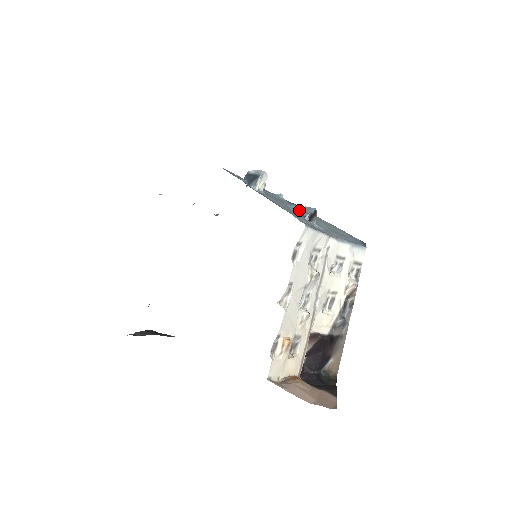
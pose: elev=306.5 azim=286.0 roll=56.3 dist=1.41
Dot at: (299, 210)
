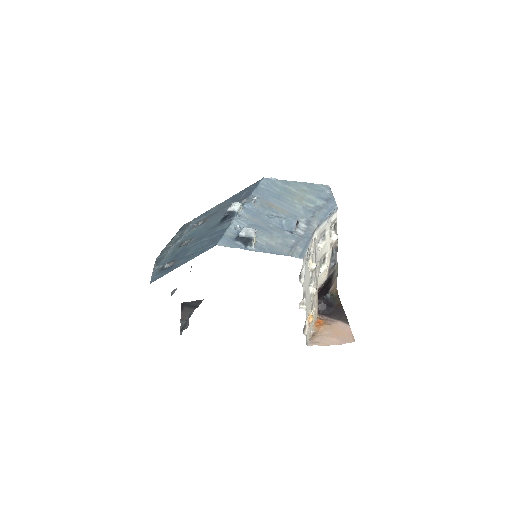
Dot at: (283, 225)
